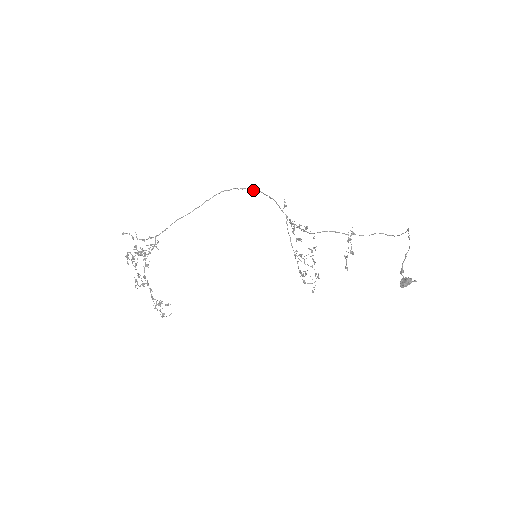
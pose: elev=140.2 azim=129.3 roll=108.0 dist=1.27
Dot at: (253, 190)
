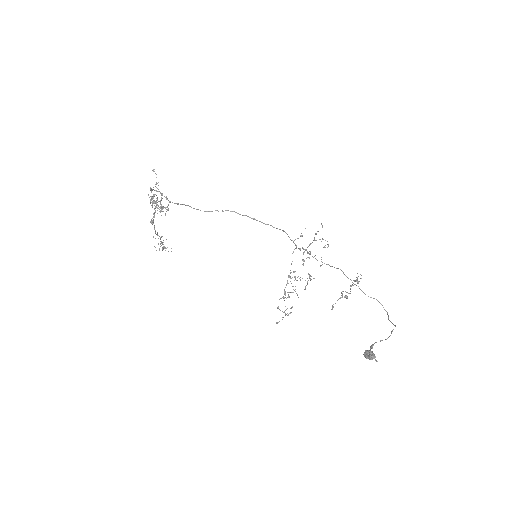
Dot at: (264, 223)
